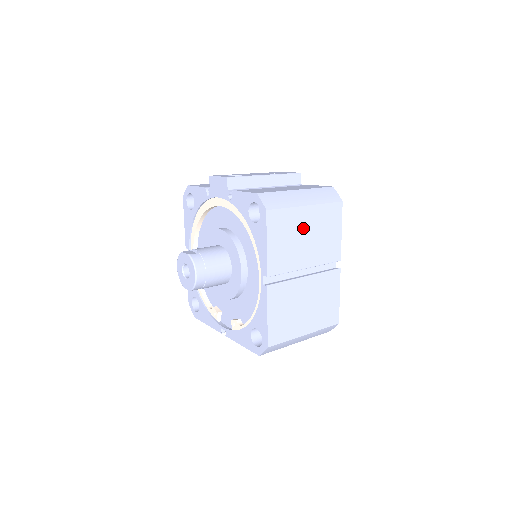
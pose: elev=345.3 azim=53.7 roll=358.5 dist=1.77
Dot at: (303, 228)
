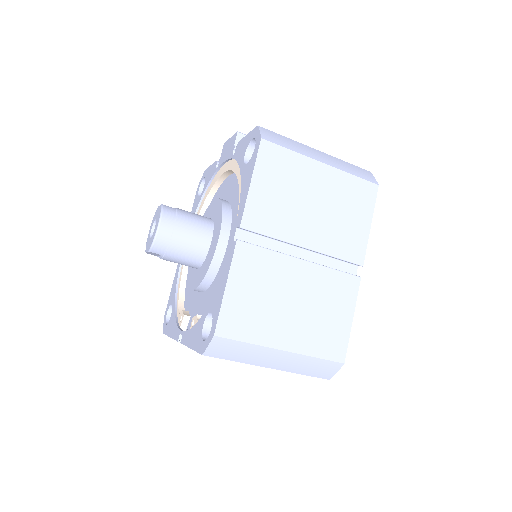
Dot at: (311, 189)
